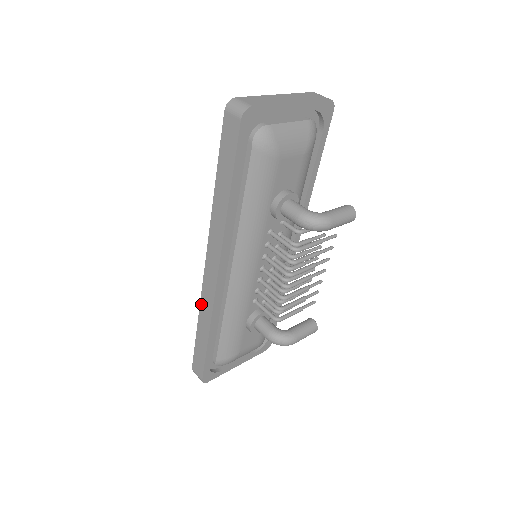
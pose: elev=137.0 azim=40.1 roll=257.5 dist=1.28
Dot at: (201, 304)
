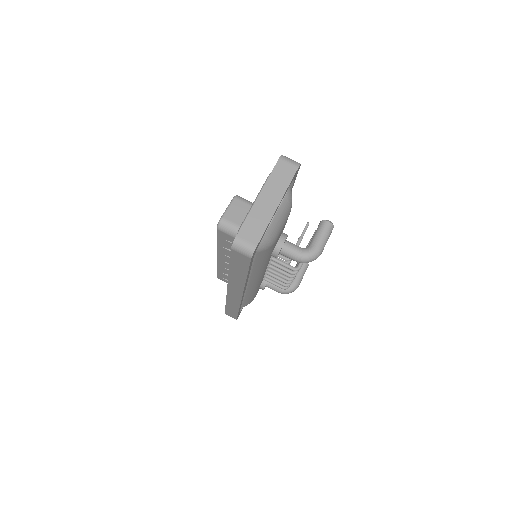
Dot at: (227, 300)
